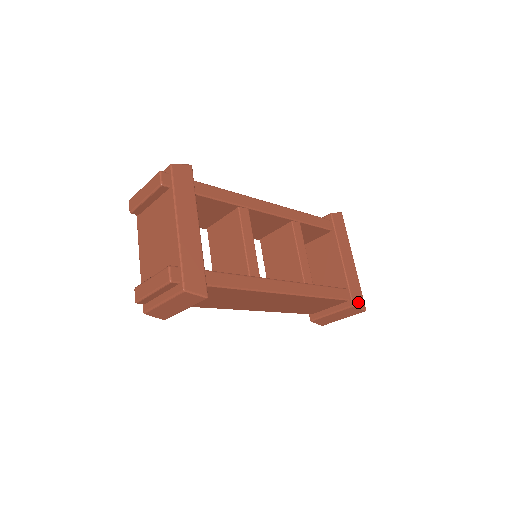
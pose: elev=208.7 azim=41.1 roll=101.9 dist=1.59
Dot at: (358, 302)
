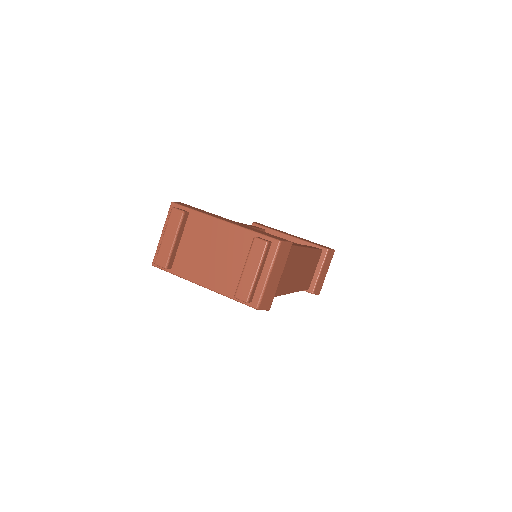
Dot at: occluded
